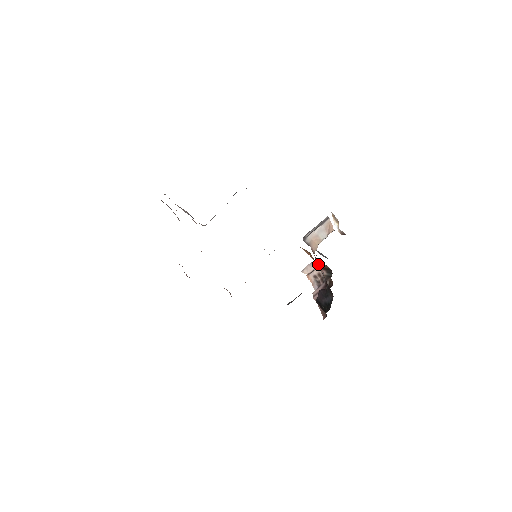
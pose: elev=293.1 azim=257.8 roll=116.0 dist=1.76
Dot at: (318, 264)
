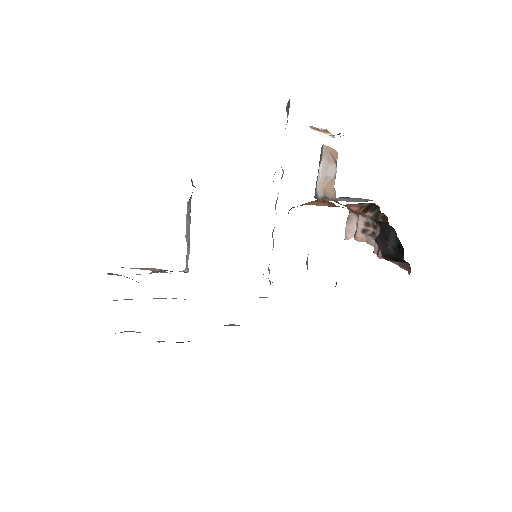
Dot at: (355, 212)
